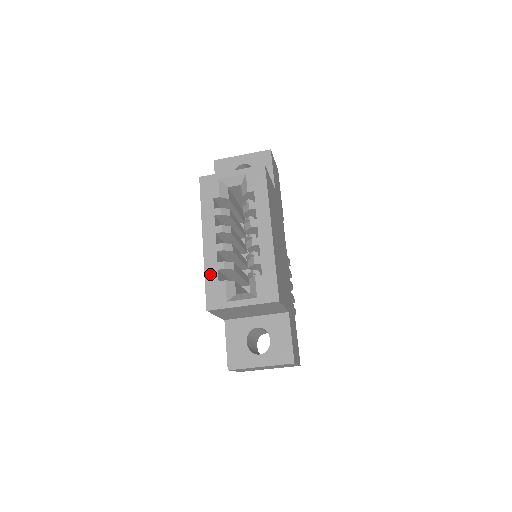
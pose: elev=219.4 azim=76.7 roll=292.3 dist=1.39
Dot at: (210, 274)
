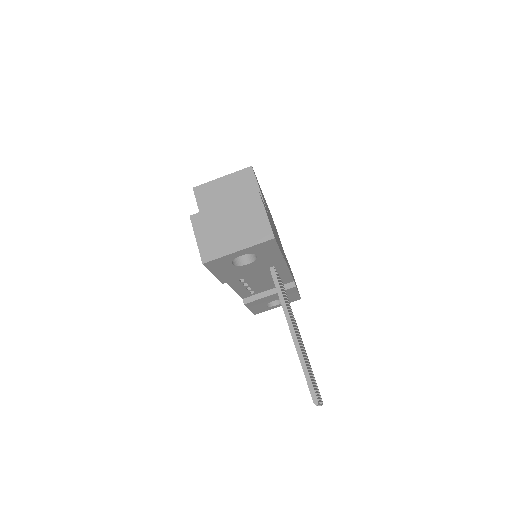
Dot at: occluded
